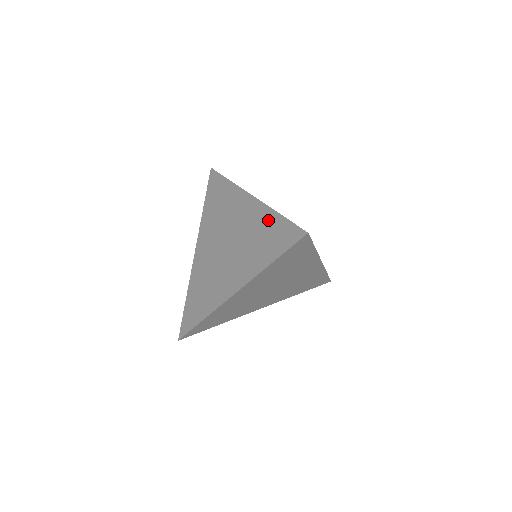
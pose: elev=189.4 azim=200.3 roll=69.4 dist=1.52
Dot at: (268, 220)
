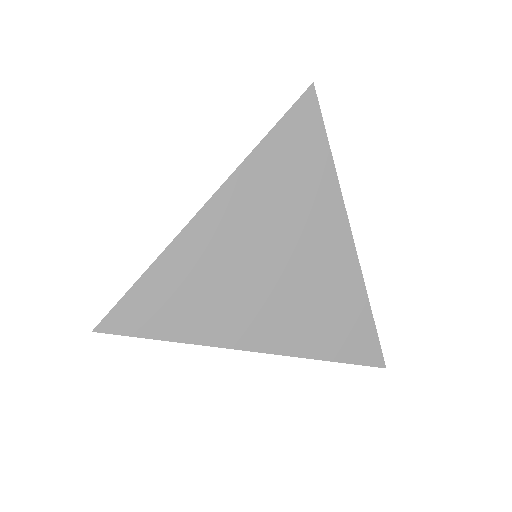
Dot at: occluded
